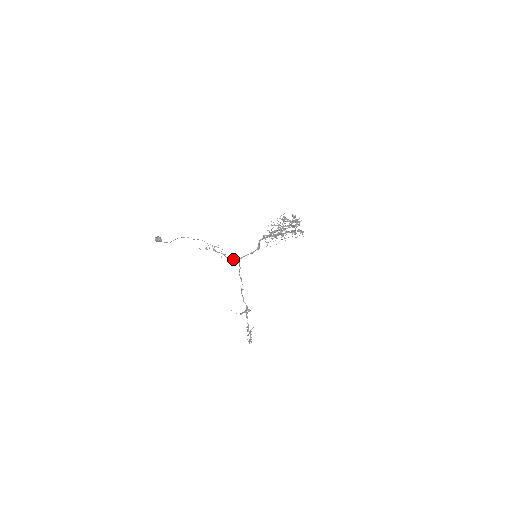
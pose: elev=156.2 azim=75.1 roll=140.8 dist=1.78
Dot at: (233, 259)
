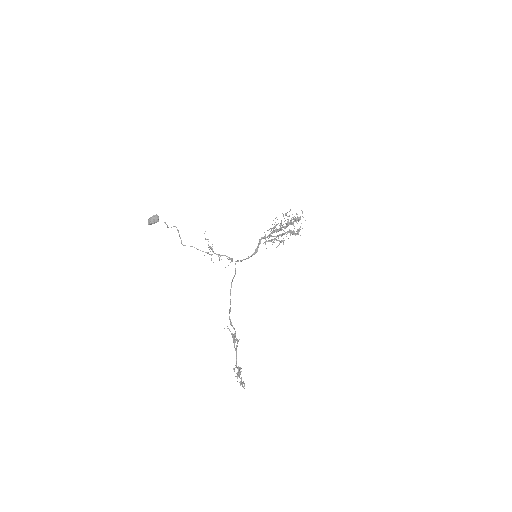
Dot at: (232, 258)
